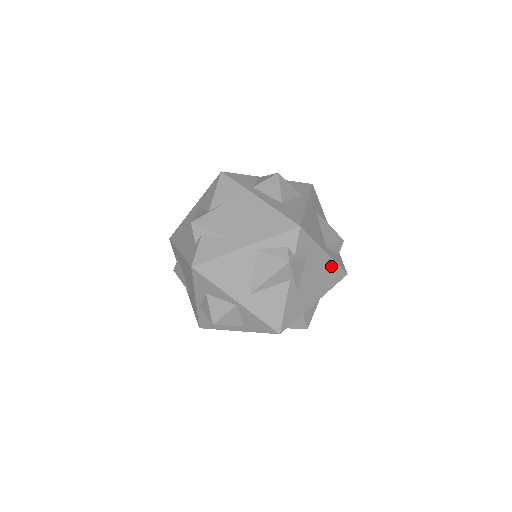
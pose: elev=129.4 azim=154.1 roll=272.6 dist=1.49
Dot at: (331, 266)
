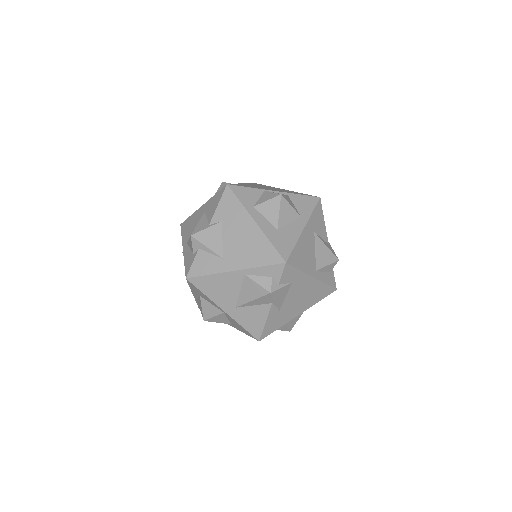
Dot at: (318, 286)
